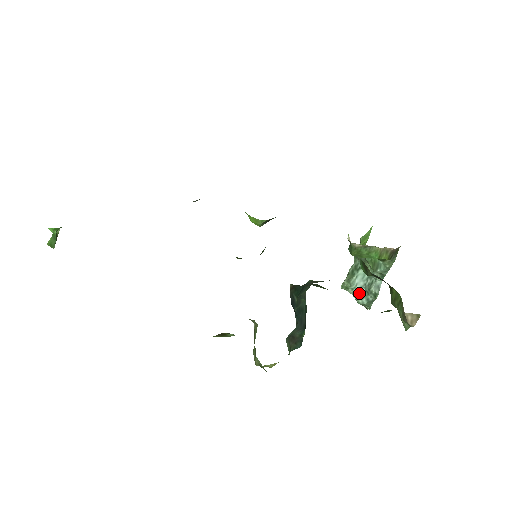
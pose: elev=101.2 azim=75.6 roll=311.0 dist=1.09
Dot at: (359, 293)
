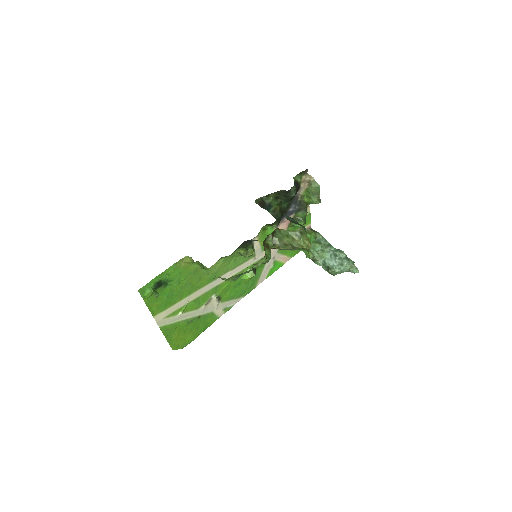
Dot at: (339, 264)
